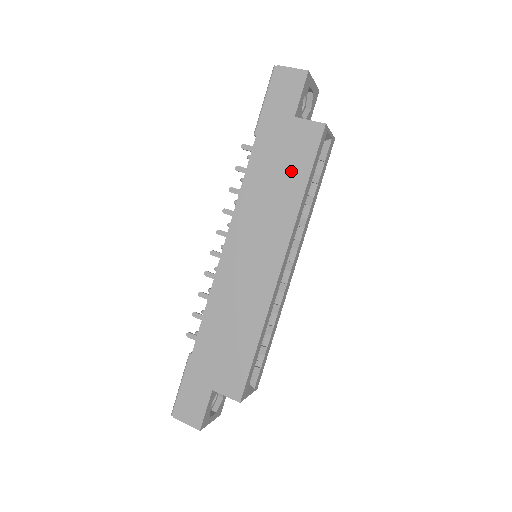
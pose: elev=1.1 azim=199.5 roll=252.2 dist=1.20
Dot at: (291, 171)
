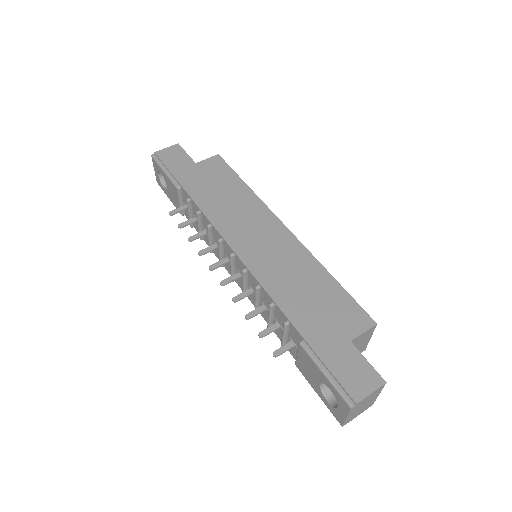
Dot at: (226, 183)
